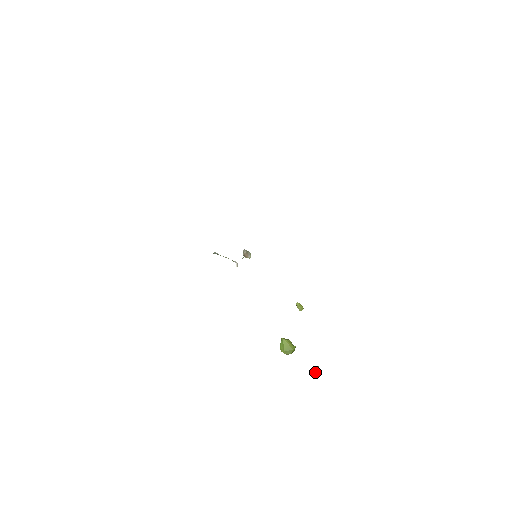
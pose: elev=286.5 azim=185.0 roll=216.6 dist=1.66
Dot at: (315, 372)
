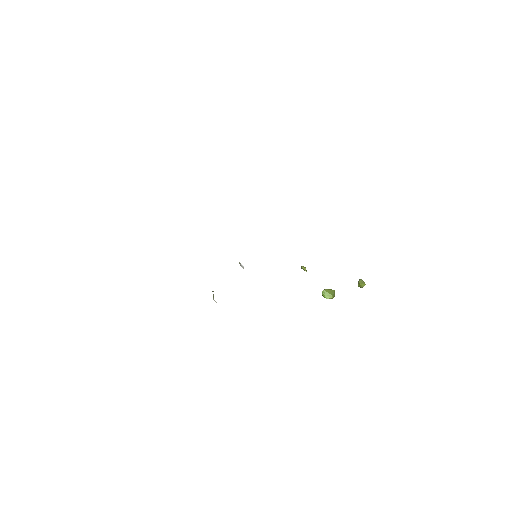
Dot at: (363, 283)
